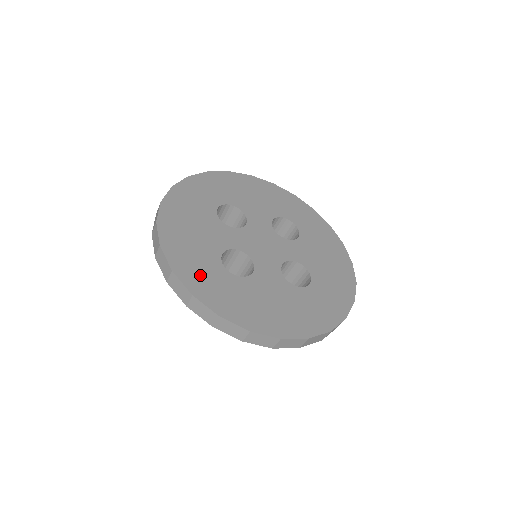
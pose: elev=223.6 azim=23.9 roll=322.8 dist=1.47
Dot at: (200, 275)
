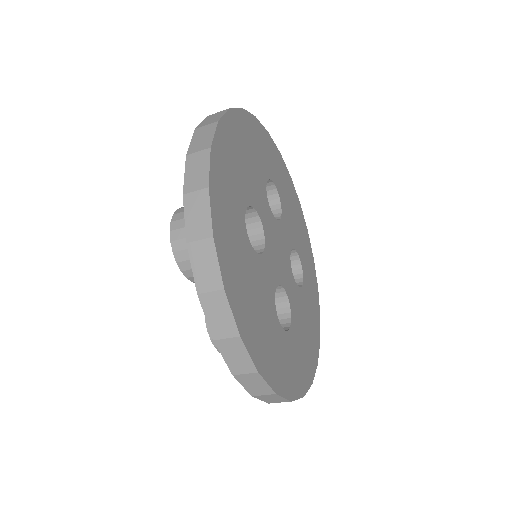
Dot at: (226, 187)
